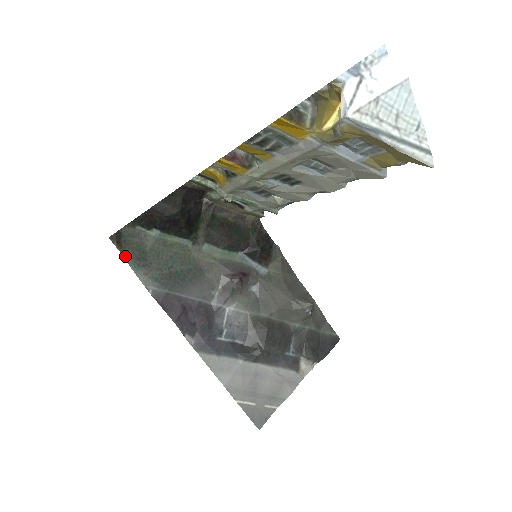
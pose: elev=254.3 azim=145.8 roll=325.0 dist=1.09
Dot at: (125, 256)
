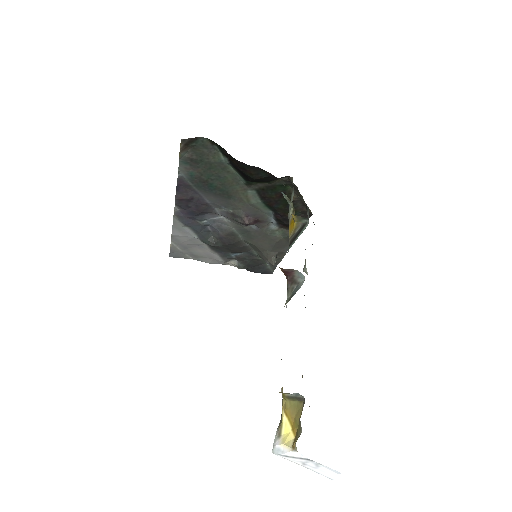
Dot at: (182, 154)
